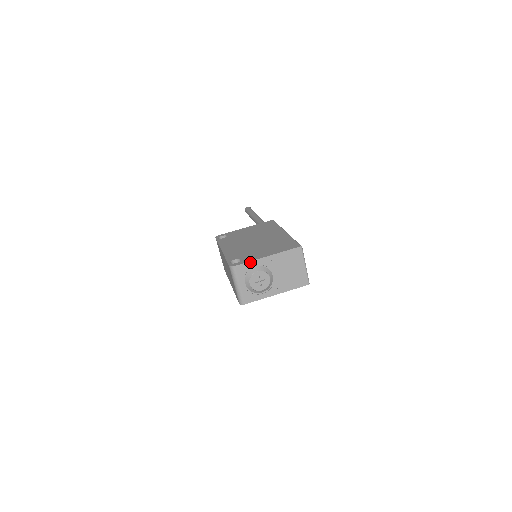
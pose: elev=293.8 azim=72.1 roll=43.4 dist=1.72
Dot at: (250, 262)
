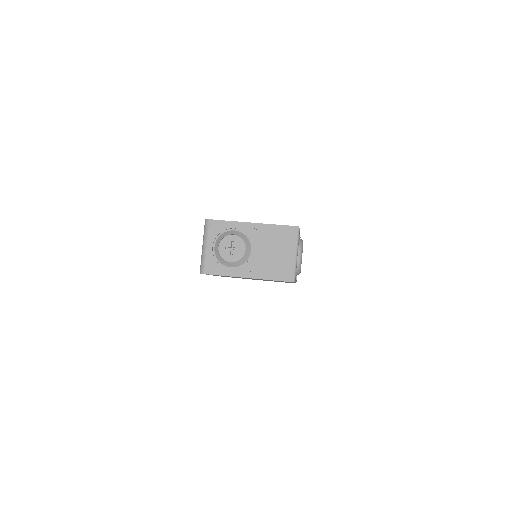
Dot at: (230, 222)
